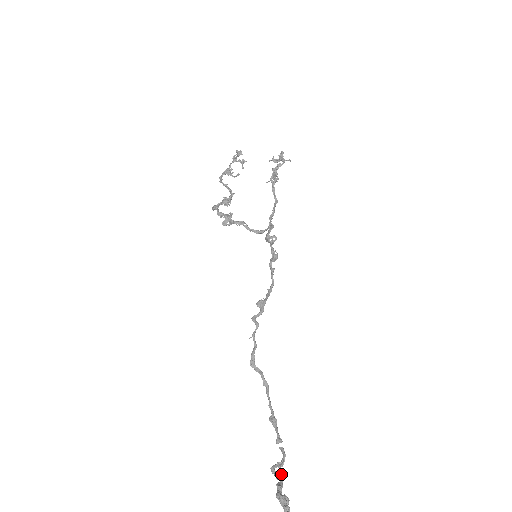
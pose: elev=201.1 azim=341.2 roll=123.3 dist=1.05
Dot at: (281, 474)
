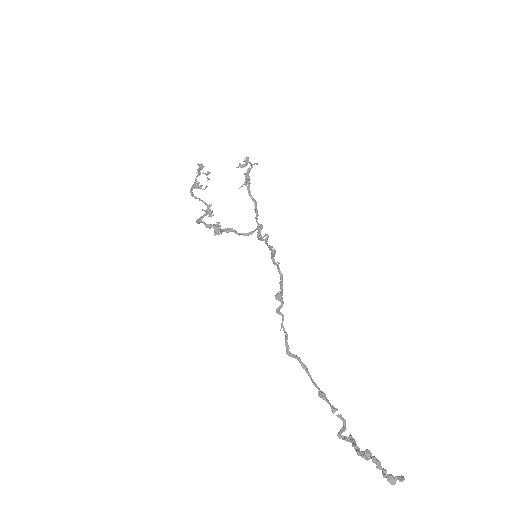
Dot at: (351, 436)
